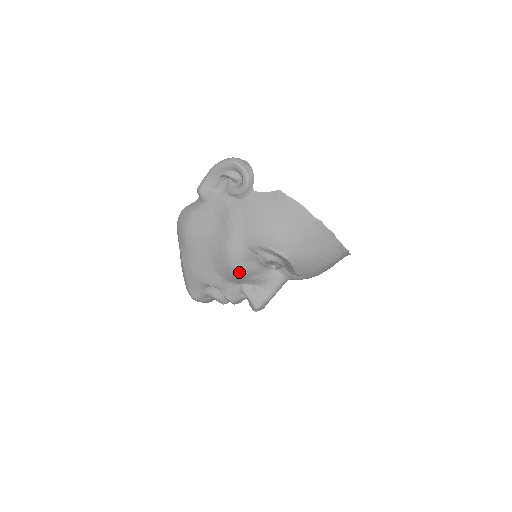
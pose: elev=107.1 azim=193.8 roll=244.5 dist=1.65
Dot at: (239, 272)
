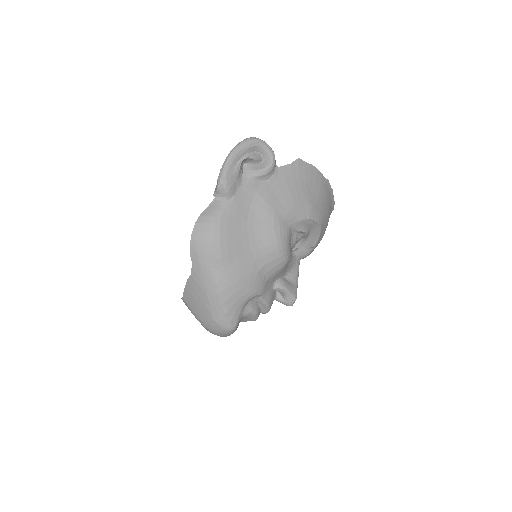
Dot at: (287, 259)
